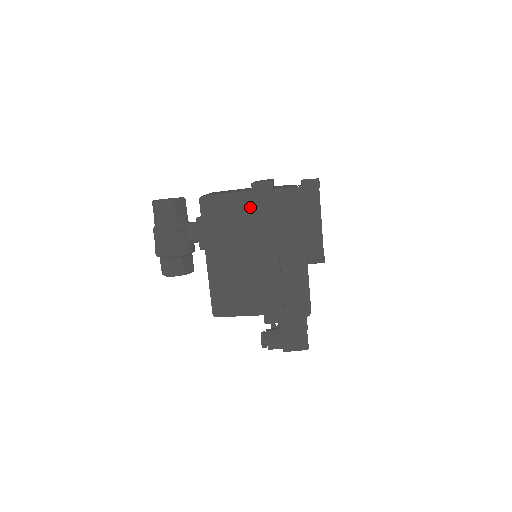
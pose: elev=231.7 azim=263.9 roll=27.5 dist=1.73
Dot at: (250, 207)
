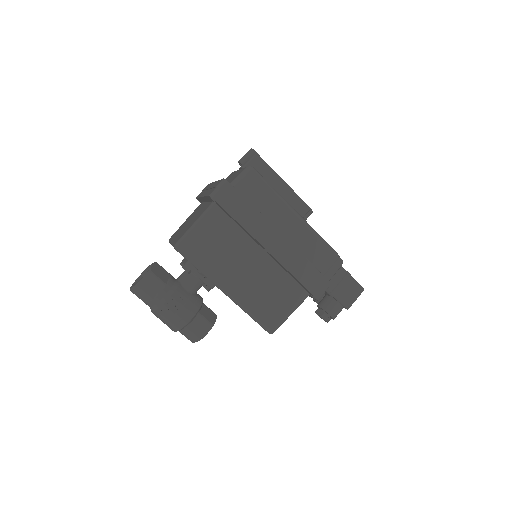
Dot at: (224, 217)
